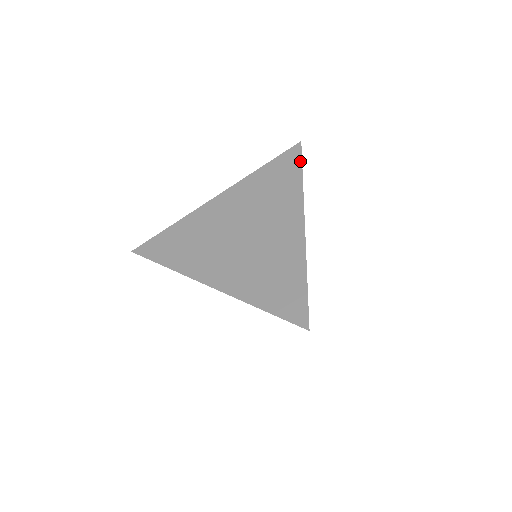
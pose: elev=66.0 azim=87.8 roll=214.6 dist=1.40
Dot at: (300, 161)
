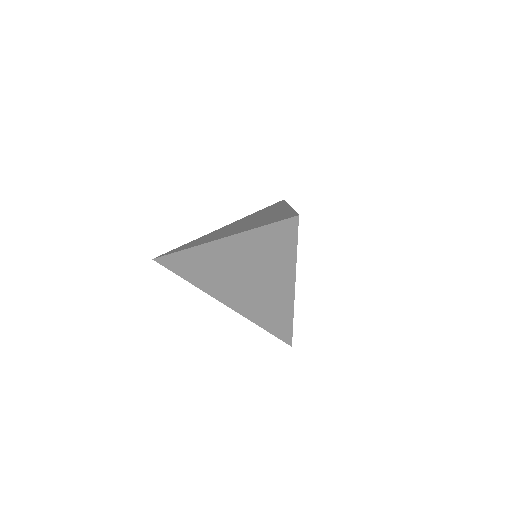
Dot at: (284, 201)
